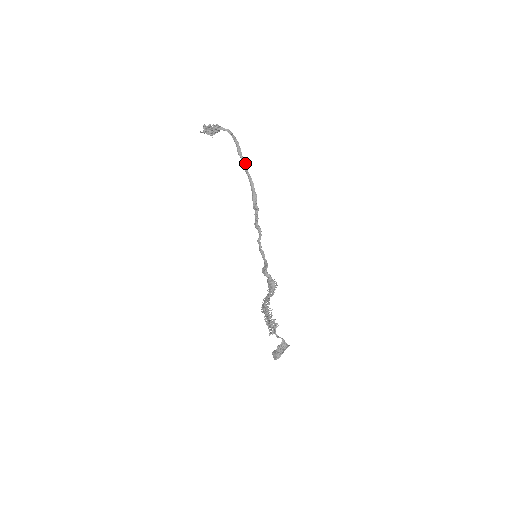
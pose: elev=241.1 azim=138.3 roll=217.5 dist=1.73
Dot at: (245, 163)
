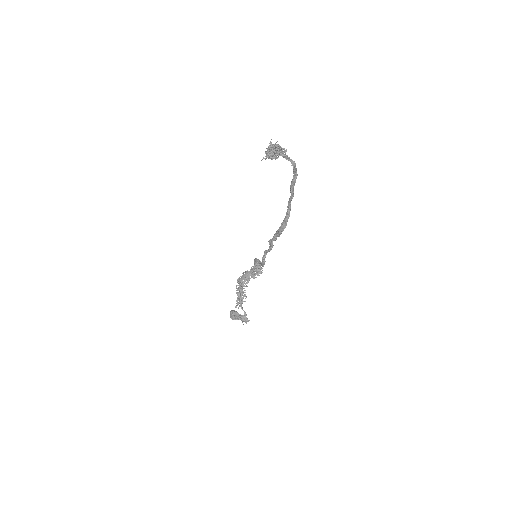
Dot at: (292, 197)
